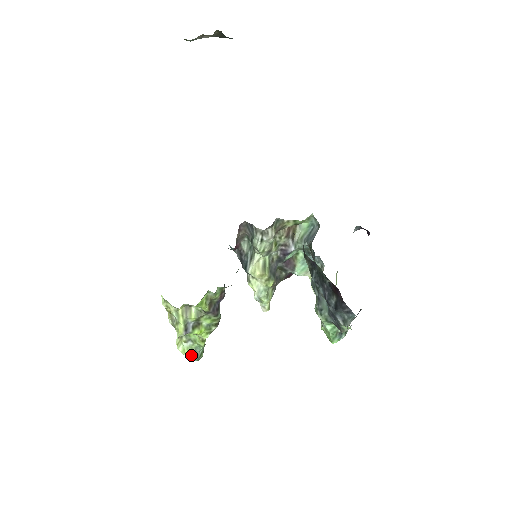
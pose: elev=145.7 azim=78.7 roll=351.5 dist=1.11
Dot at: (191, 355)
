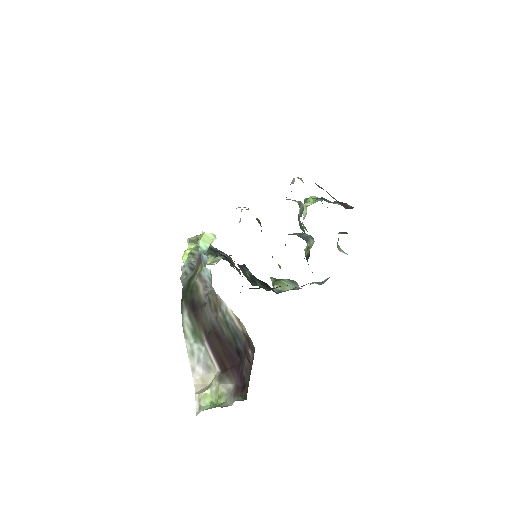
Dot at: occluded
